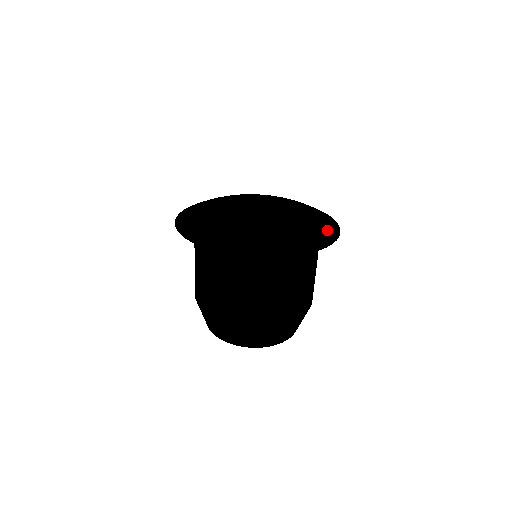
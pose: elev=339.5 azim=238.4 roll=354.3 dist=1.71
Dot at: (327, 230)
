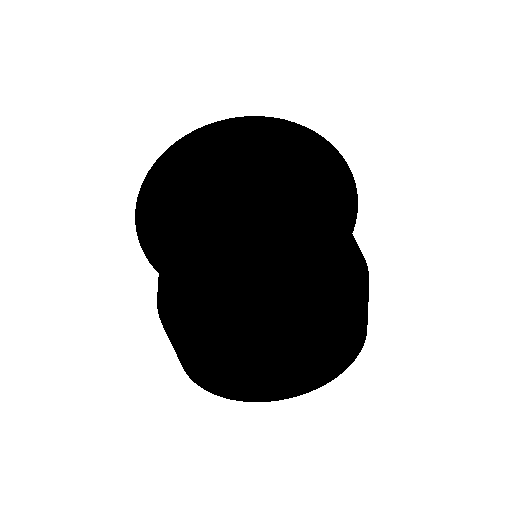
Dot at: occluded
